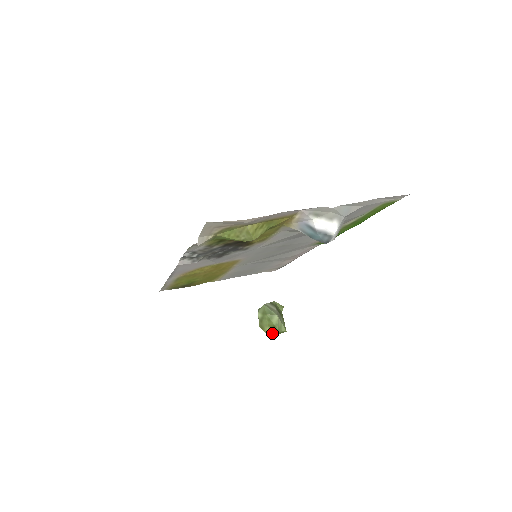
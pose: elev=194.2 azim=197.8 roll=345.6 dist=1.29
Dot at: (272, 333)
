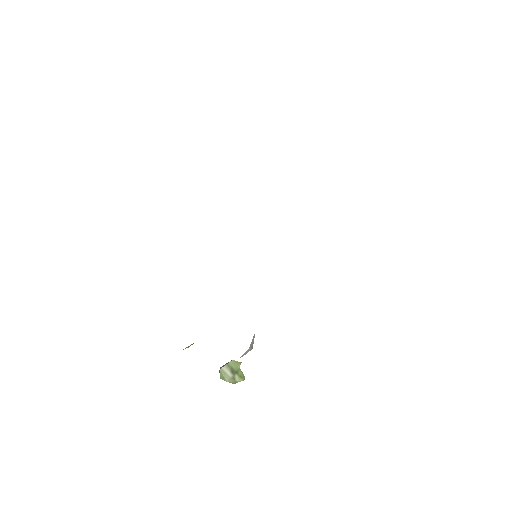
Dot at: occluded
